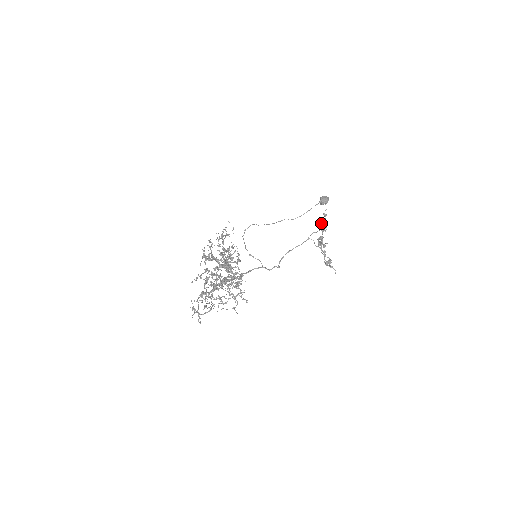
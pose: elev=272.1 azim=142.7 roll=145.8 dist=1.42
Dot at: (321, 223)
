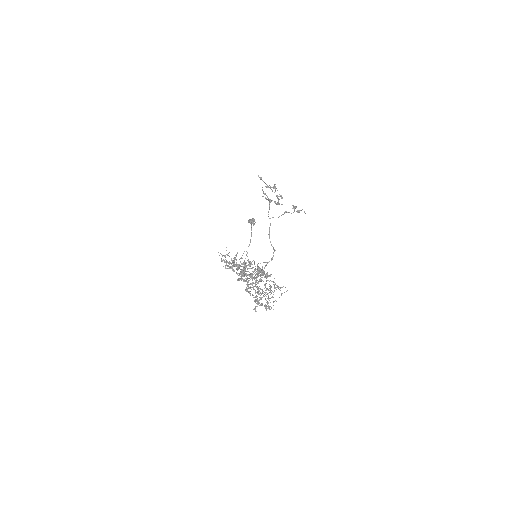
Dot at: occluded
